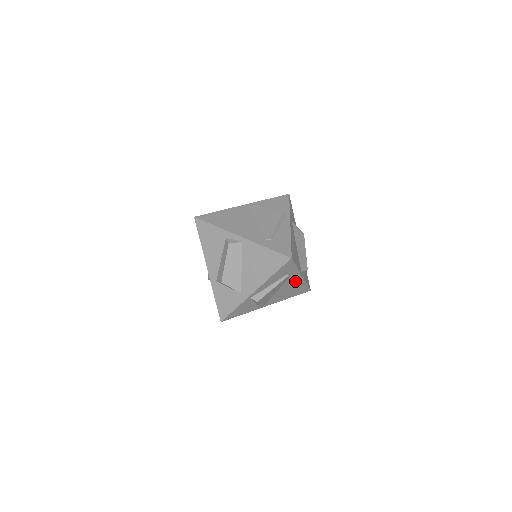
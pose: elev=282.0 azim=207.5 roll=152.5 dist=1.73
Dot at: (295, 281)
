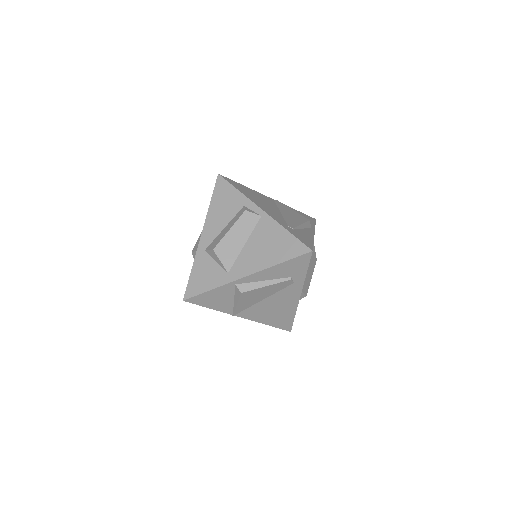
Dot at: (289, 298)
